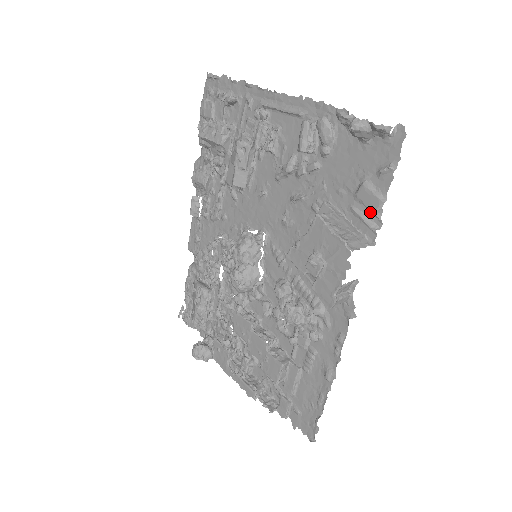
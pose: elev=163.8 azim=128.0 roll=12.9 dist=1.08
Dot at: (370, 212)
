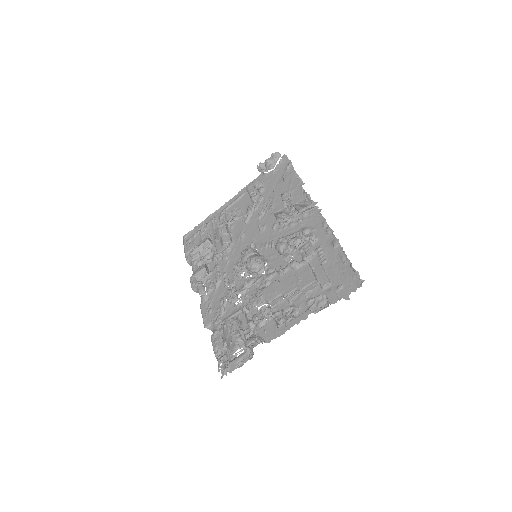
Dot at: occluded
